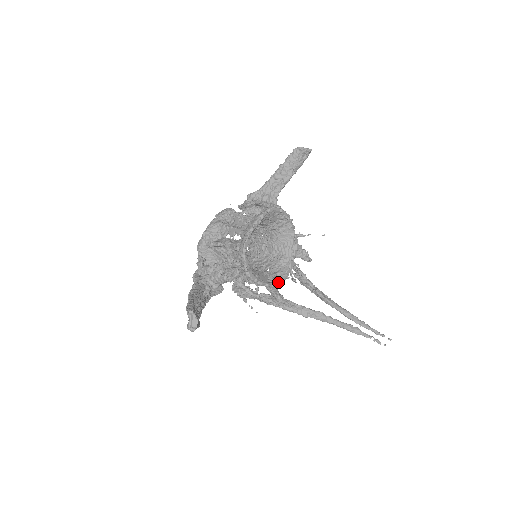
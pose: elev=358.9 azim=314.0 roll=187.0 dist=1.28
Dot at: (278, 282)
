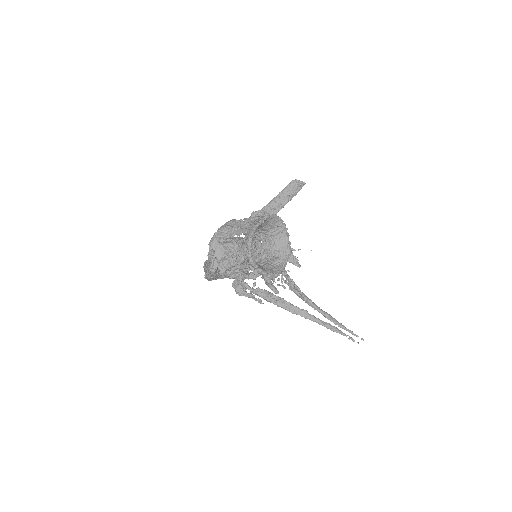
Dot at: (273, 275)
